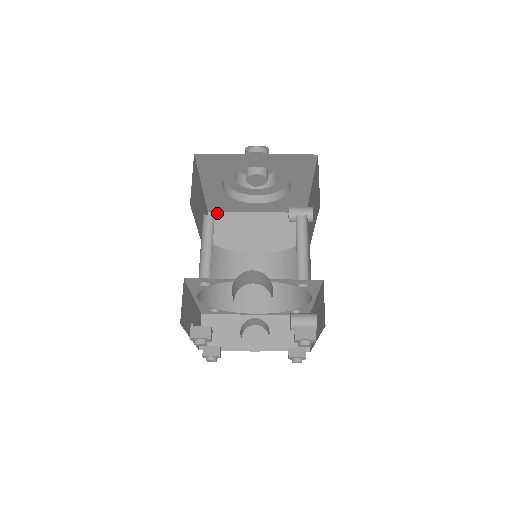
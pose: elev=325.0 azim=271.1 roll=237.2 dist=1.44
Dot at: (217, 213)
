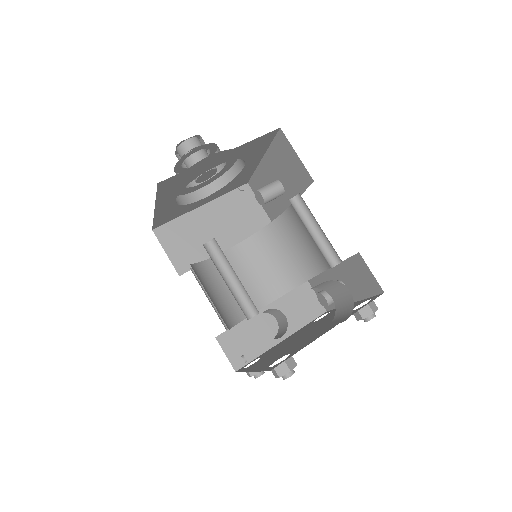
Dot at: (163, 226)
